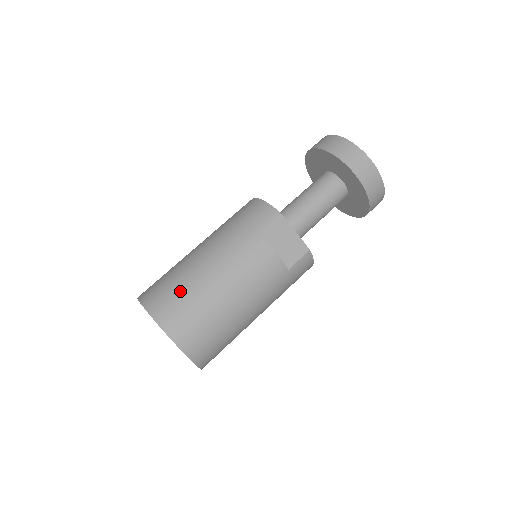
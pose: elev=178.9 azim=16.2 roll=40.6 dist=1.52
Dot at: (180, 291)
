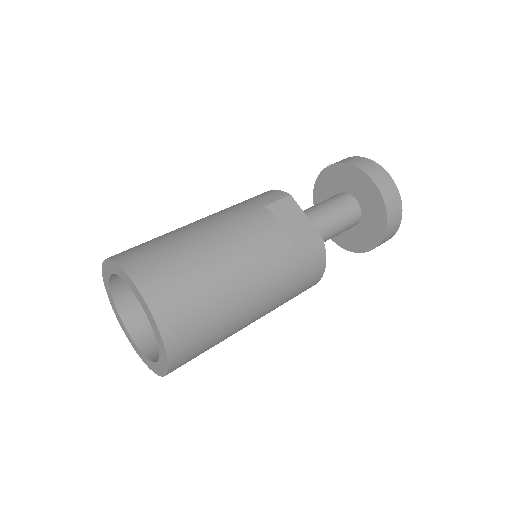
Dot at: (161, 244)
